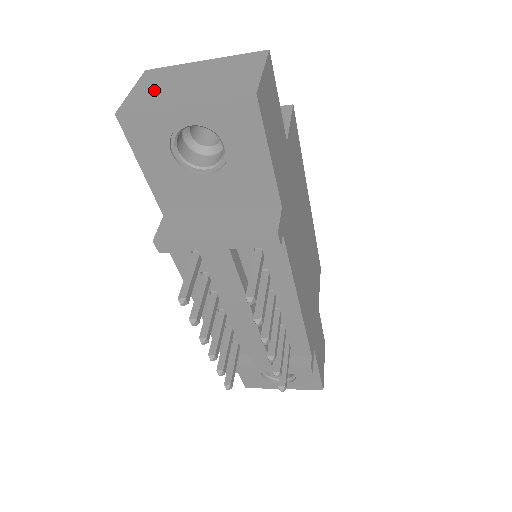
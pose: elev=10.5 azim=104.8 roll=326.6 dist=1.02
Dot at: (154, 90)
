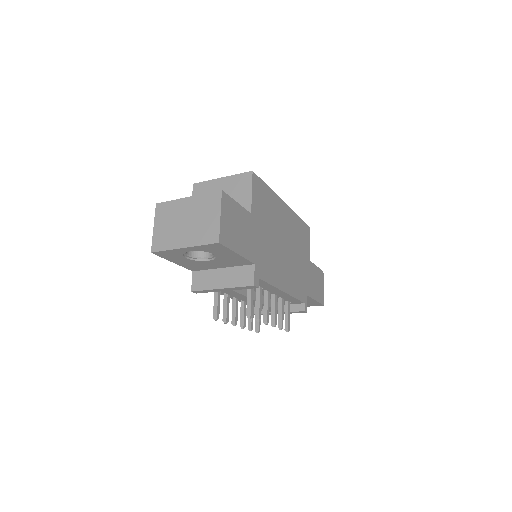
Dot at: (166, 230)
